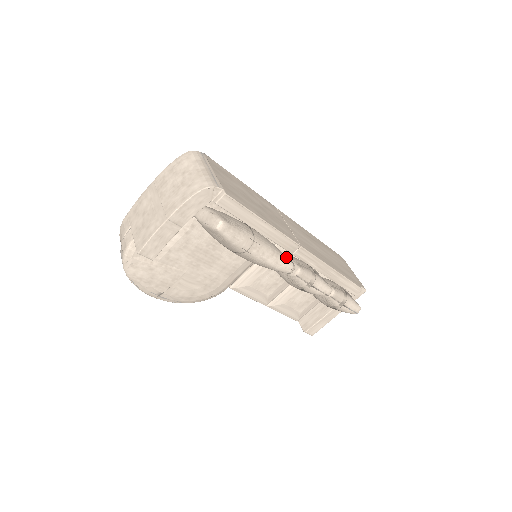
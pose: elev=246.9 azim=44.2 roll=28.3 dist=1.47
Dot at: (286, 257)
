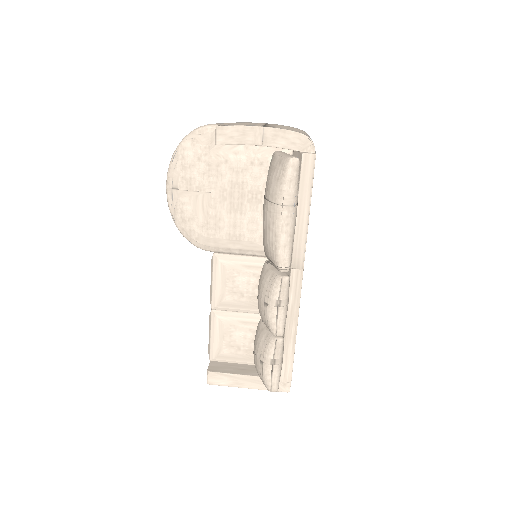
Dot at: (291, 256)
